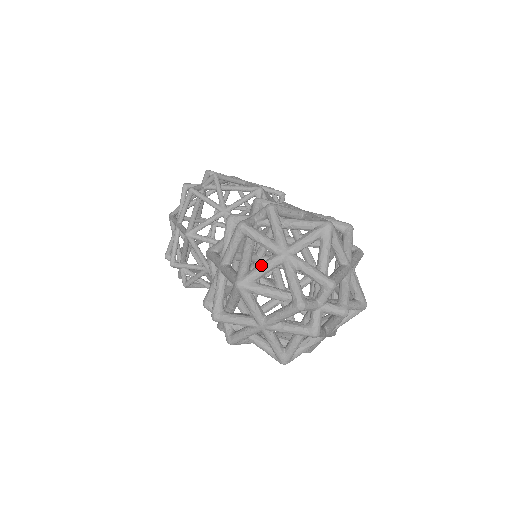
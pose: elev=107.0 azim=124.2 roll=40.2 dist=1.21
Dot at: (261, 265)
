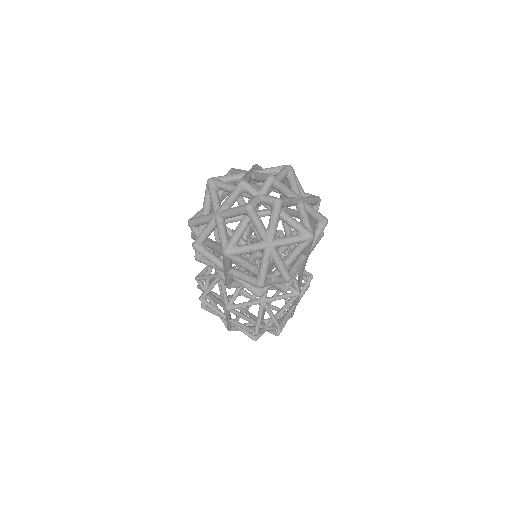
Dot at: (230, 175)
